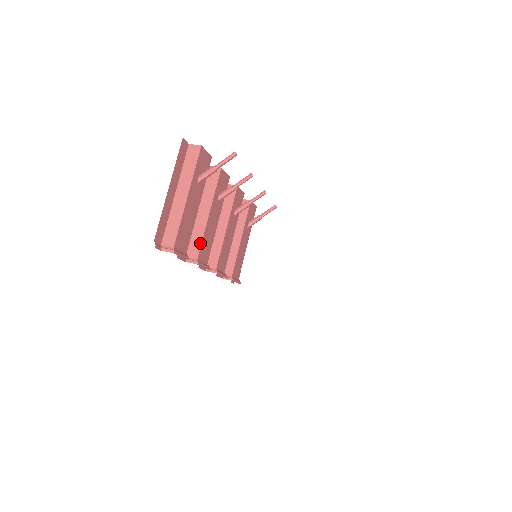
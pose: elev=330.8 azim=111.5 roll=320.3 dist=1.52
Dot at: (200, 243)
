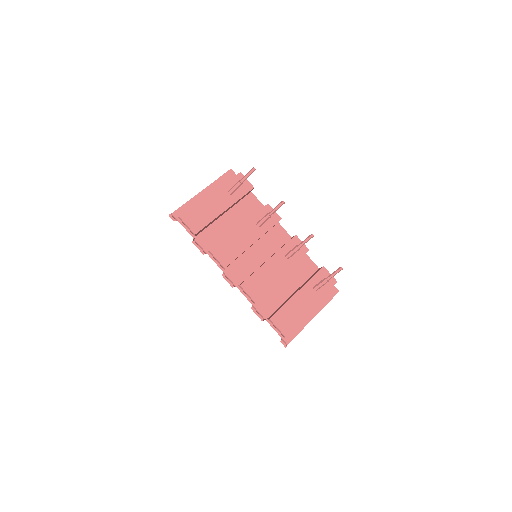
Dot at: (220, 243)
